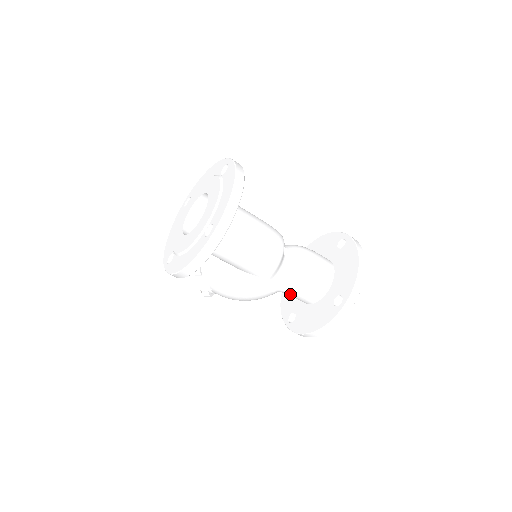
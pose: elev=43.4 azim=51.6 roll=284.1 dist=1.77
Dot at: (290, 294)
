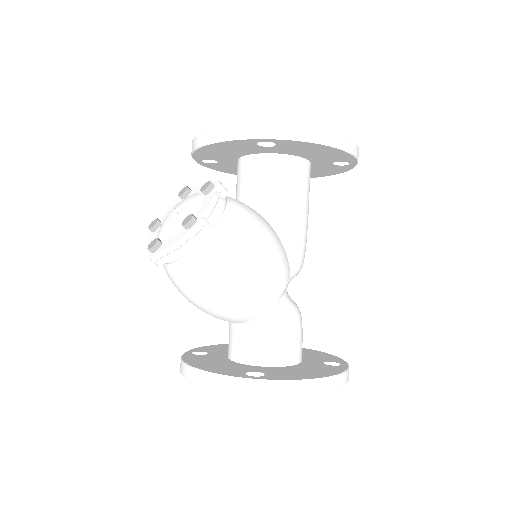
Dot at: (282, 325)
